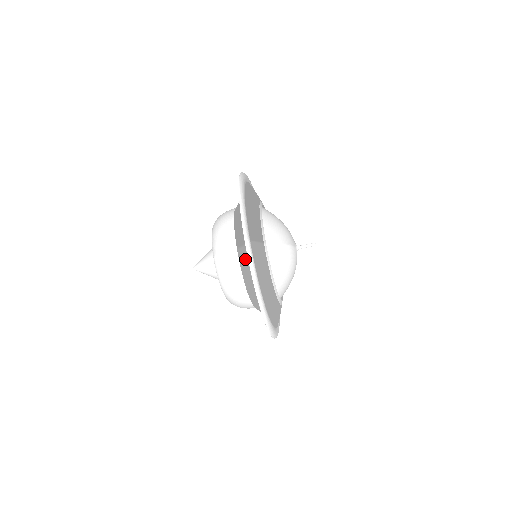
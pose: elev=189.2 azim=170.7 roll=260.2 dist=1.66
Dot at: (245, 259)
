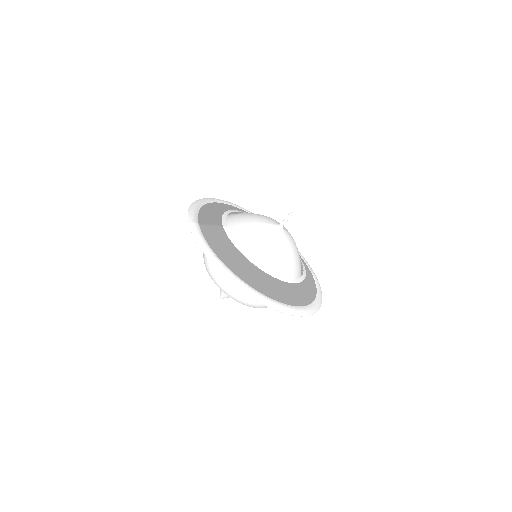
Dot at: occluded
